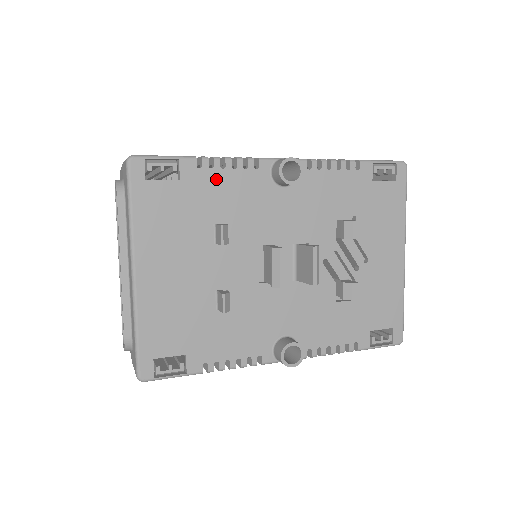
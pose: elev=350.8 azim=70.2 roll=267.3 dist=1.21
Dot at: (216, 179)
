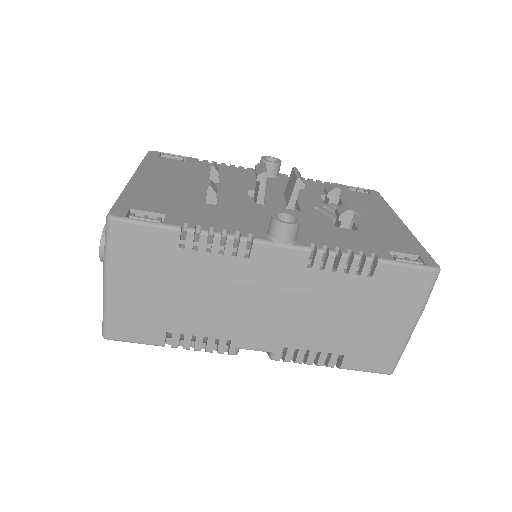
Dot at: occluded
